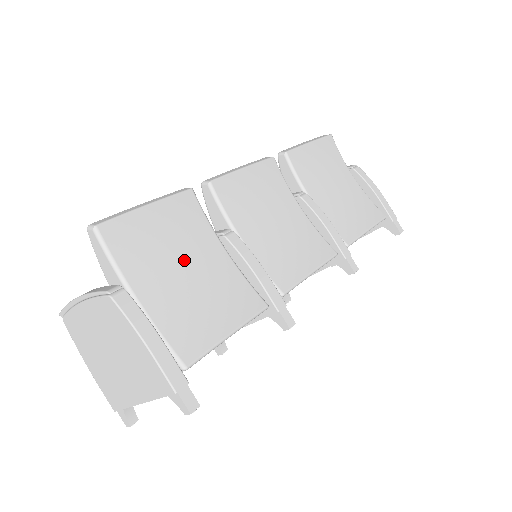
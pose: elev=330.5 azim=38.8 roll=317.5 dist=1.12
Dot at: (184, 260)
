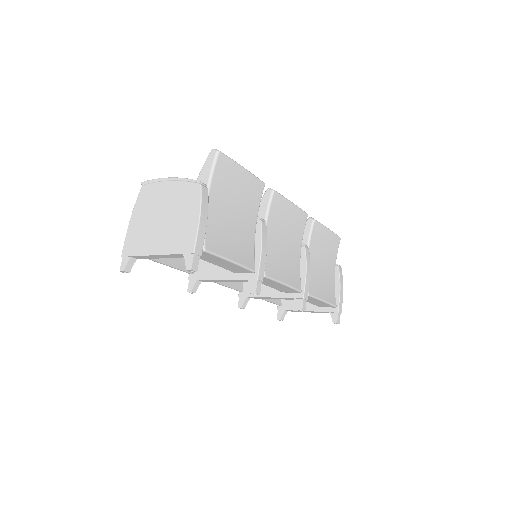
Dot at: (237, 208)
